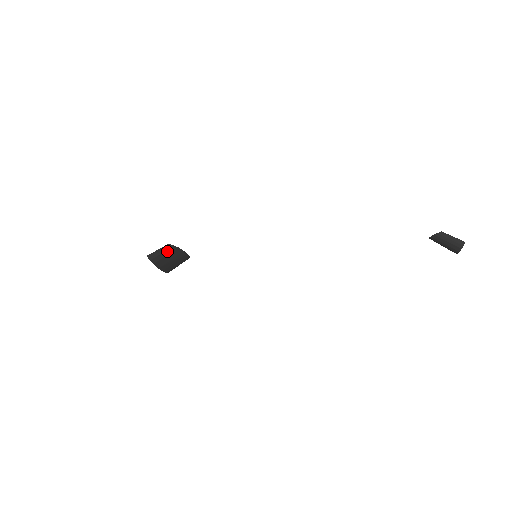
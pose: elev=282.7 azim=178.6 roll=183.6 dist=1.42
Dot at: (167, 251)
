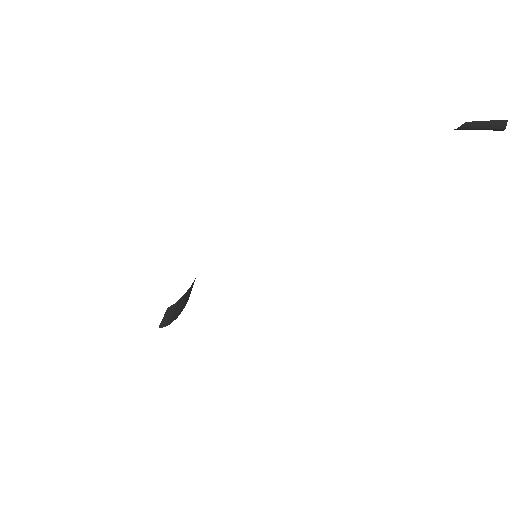
Dot at: (171, 311)
